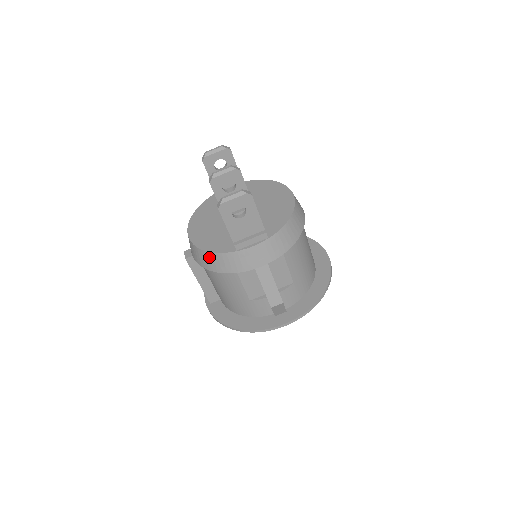
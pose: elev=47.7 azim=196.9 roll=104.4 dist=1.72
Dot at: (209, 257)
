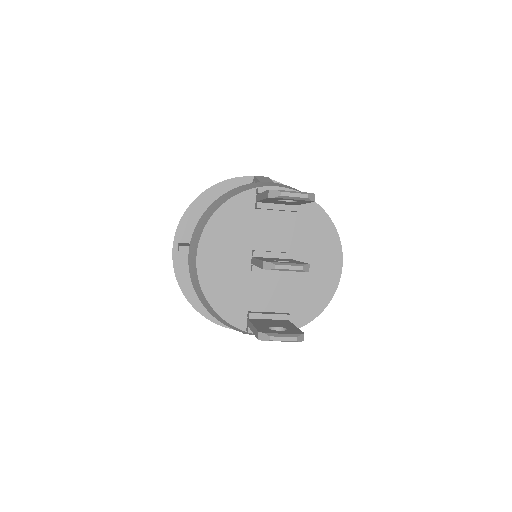
Dot at: (211, 309)
